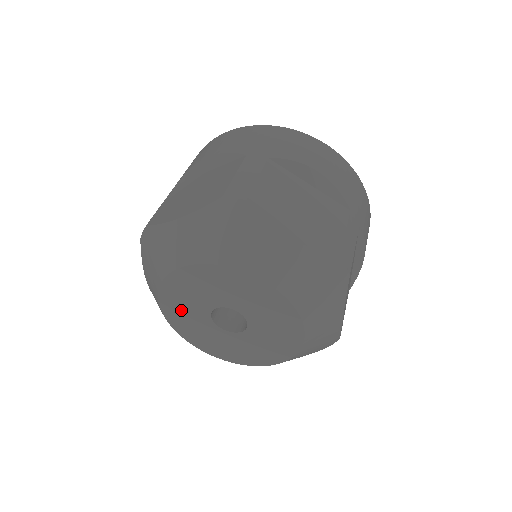
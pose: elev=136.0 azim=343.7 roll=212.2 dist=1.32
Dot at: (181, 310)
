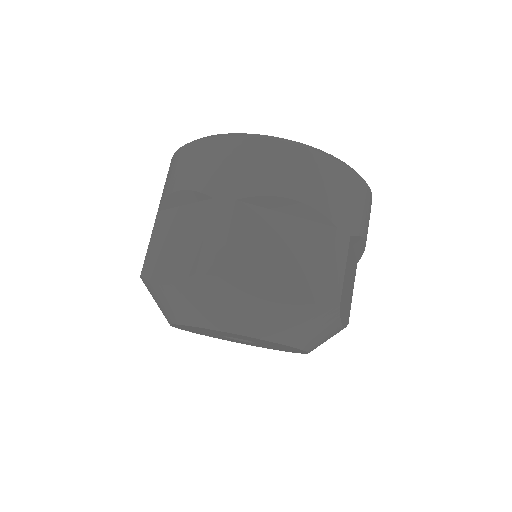
Dot at: (202, 330)
